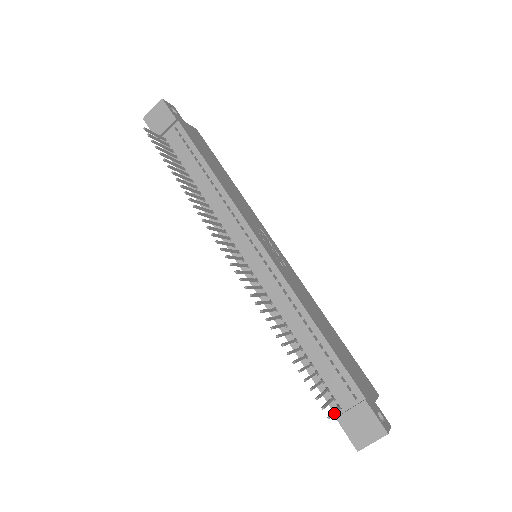
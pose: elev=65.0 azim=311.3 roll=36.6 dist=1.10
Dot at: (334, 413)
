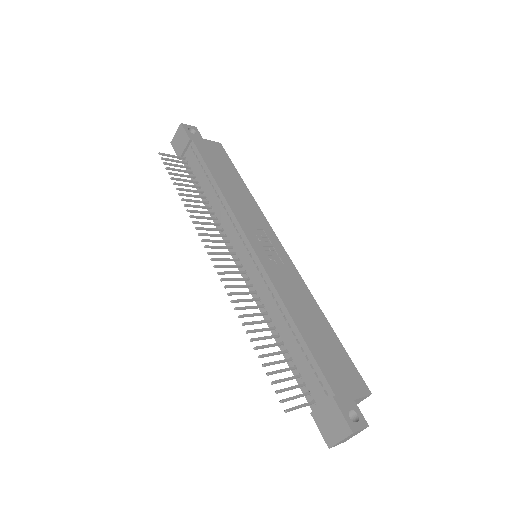
Dot at: (297, 408)
